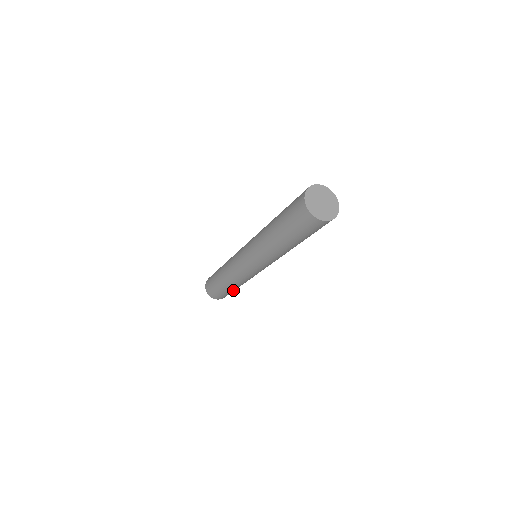
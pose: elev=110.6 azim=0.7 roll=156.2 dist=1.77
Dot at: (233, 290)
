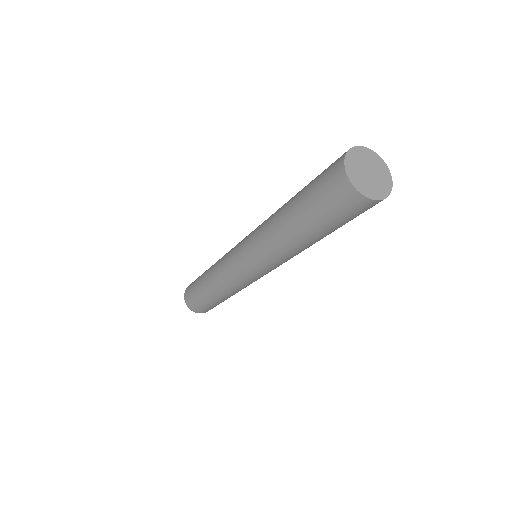
Dot at: occluded
